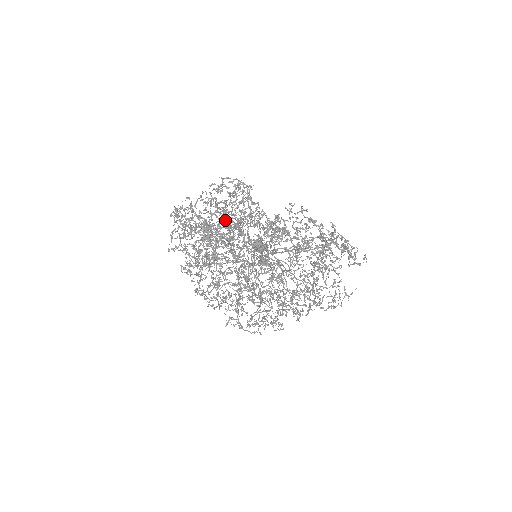
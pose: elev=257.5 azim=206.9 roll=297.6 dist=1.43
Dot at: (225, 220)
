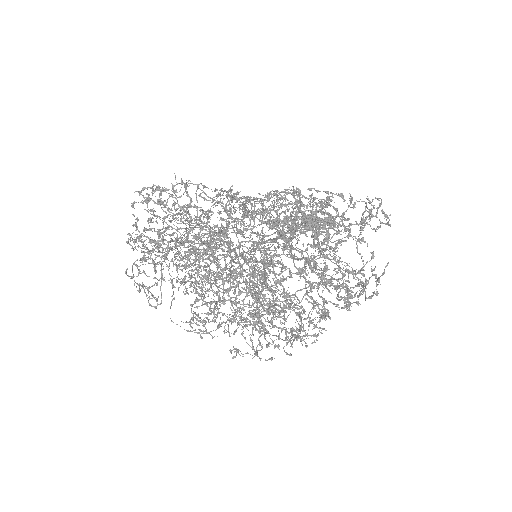
Dot at: (156, 243)
